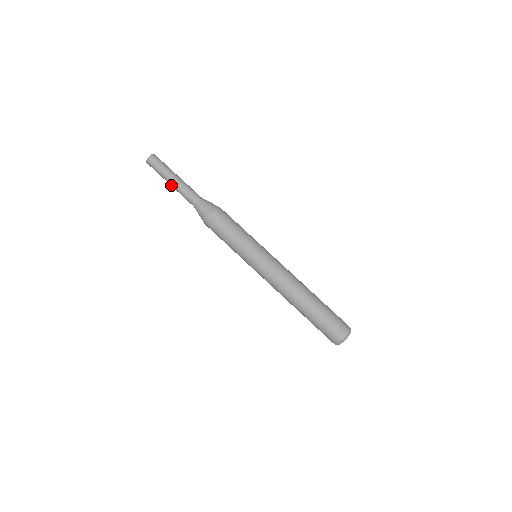
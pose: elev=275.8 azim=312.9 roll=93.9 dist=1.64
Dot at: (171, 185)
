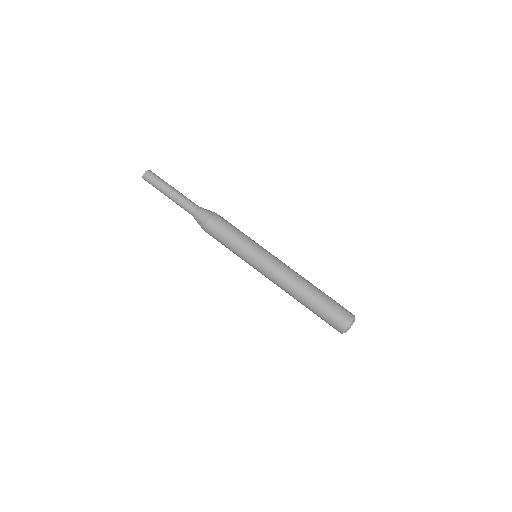
Dot at: (170, 193)
